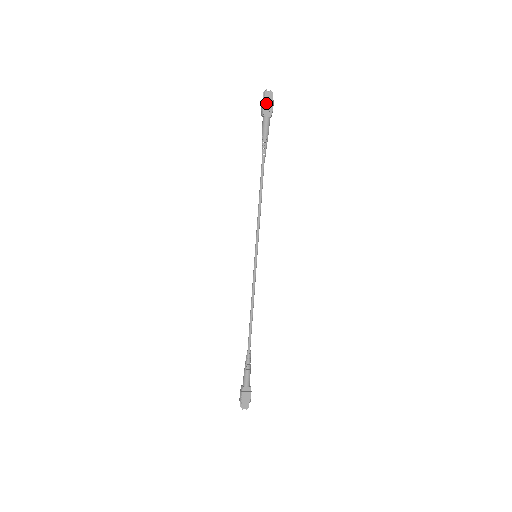
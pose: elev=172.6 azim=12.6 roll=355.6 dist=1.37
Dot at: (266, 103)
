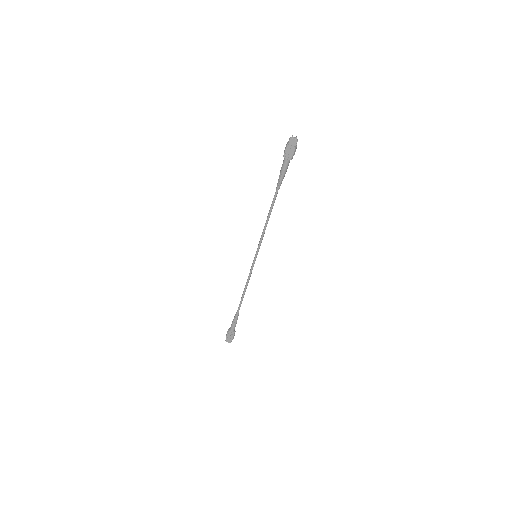
Dot at: (288, 148)
